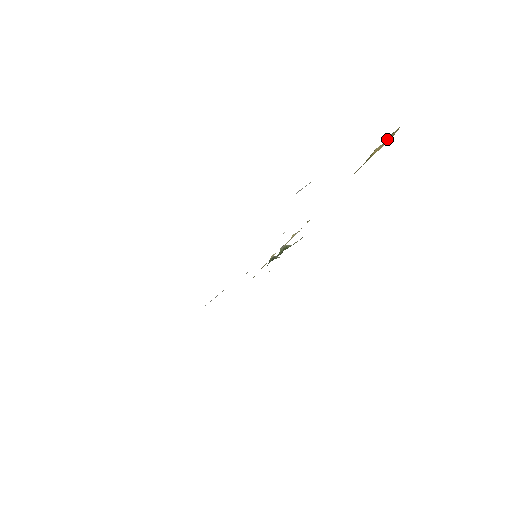
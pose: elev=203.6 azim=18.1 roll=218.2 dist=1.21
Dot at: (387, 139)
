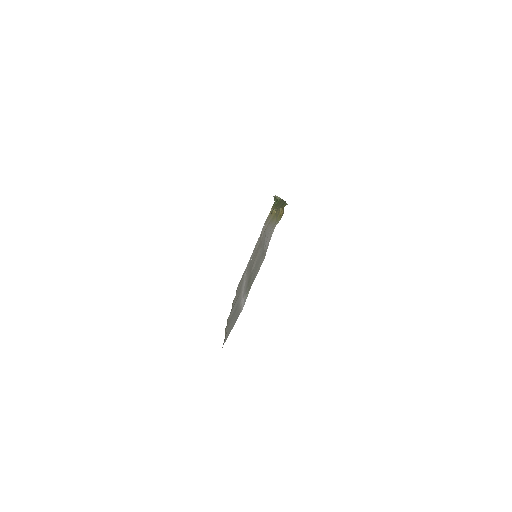
Dot at: (282, 208)
